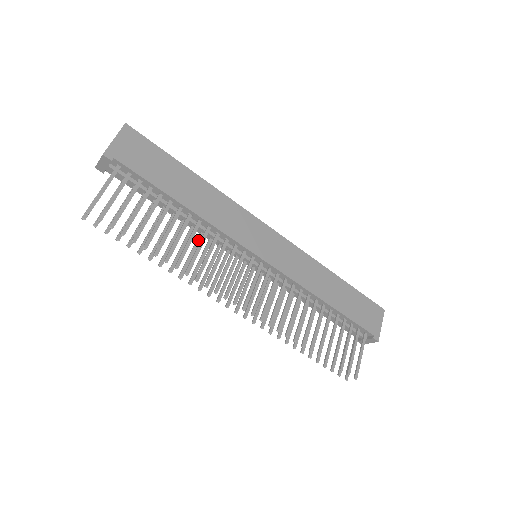
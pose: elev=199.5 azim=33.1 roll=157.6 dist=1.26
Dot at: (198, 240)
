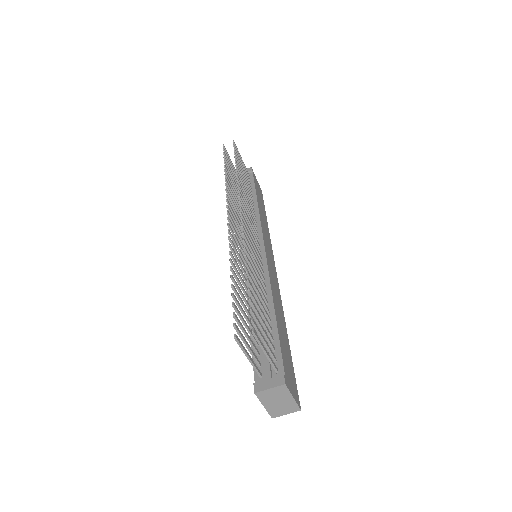
Dot at: occluded
